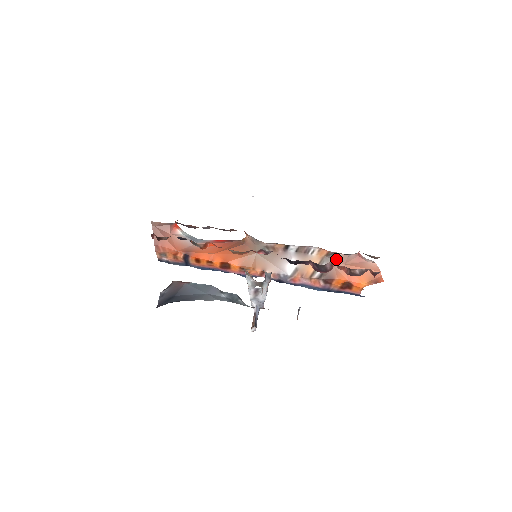
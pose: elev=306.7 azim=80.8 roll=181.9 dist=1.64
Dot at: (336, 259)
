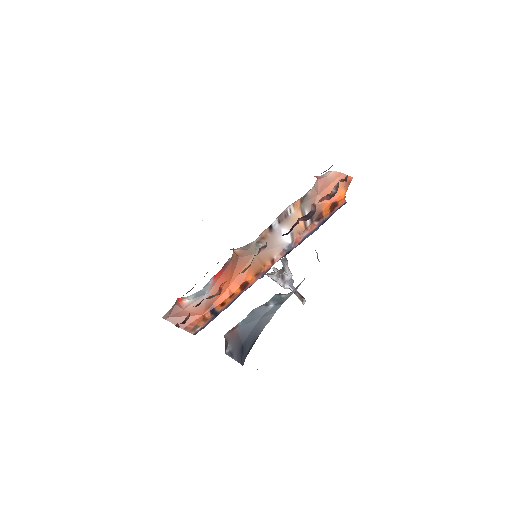
Dot at: (309, 198)
